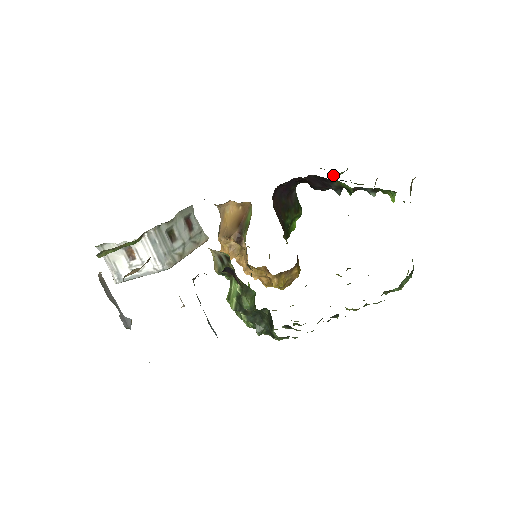
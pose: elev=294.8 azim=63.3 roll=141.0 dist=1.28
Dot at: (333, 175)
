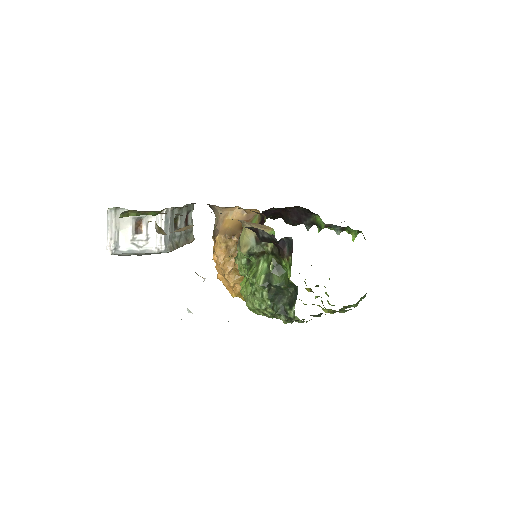
Dot at: occluded
